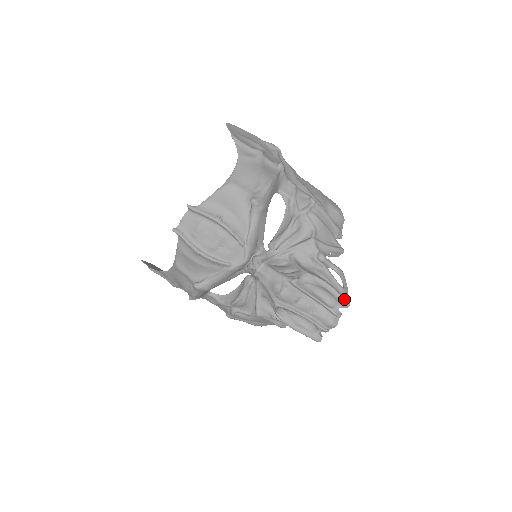
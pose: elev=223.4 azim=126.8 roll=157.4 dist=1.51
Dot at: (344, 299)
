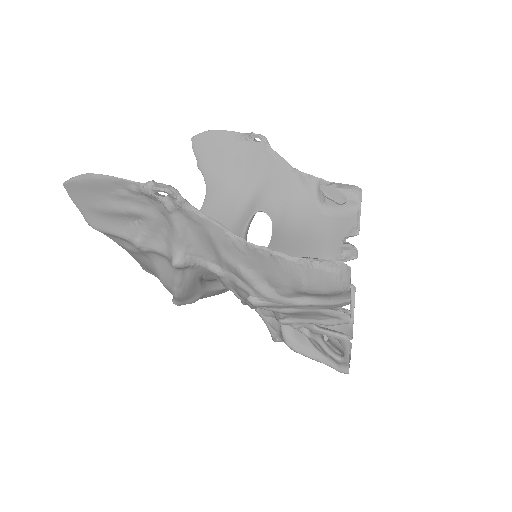
Dot at: occluded
